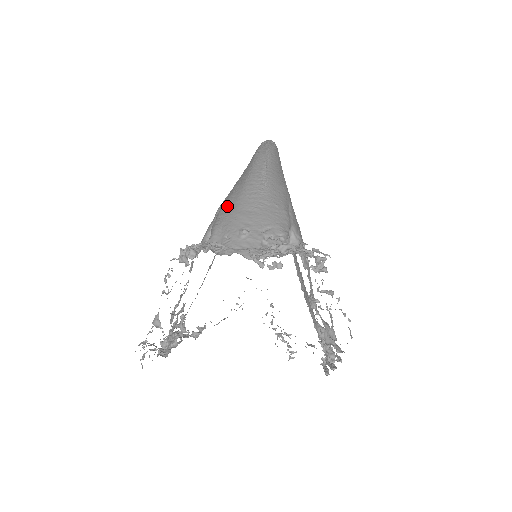
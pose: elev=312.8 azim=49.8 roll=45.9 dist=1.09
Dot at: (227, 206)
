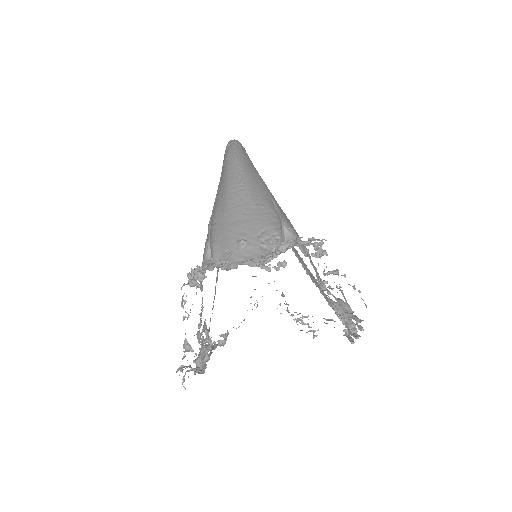
Dot at: (217, 221)
